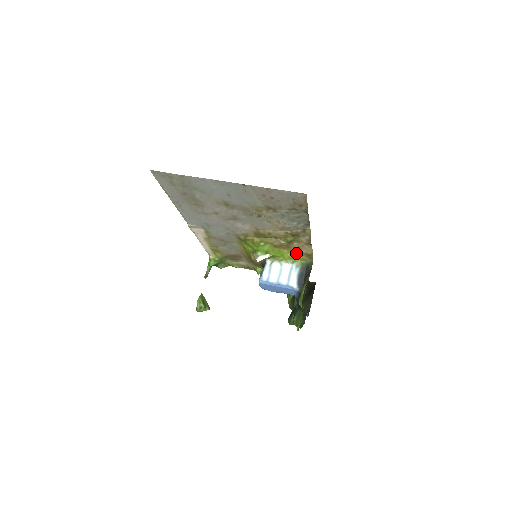
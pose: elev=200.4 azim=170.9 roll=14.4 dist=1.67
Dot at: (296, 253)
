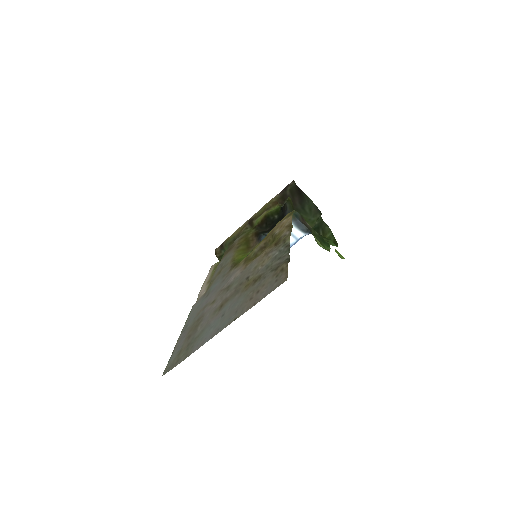
Dot at: (278, 223)
